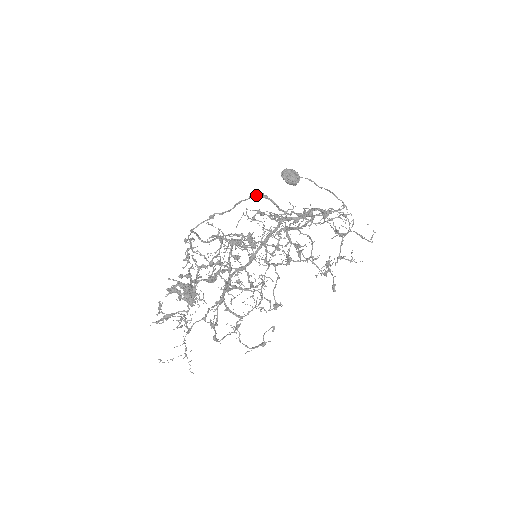
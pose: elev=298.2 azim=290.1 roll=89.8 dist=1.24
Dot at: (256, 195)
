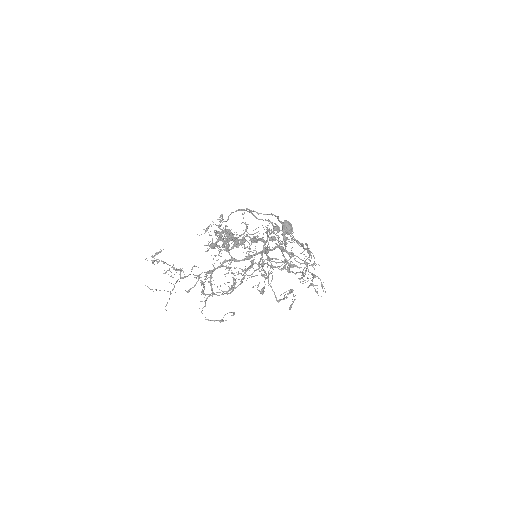
Dot at: (278, 219)
